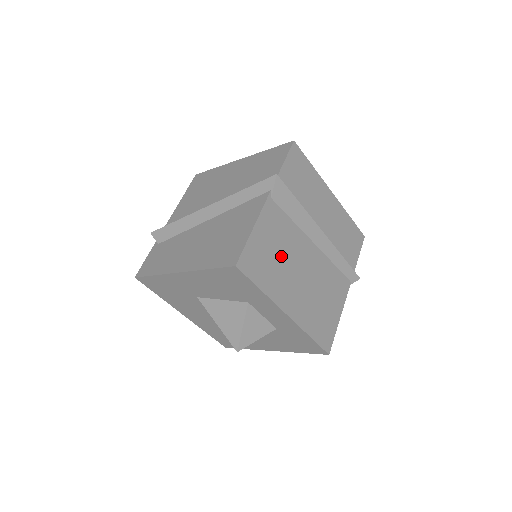
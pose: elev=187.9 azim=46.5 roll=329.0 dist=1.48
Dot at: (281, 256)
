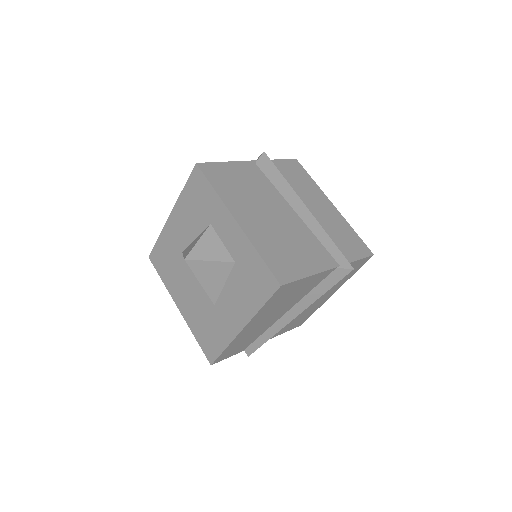
Dot at: (249, 191)
